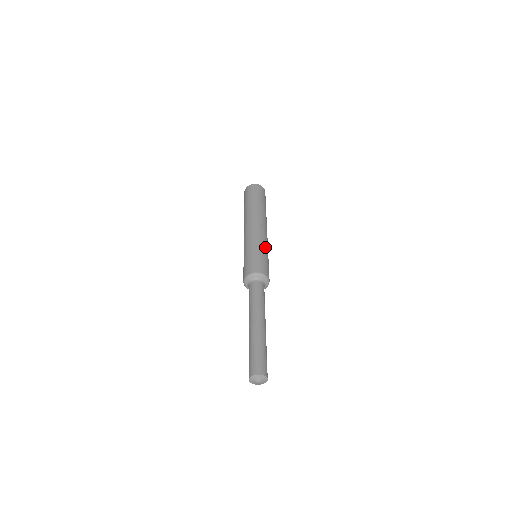
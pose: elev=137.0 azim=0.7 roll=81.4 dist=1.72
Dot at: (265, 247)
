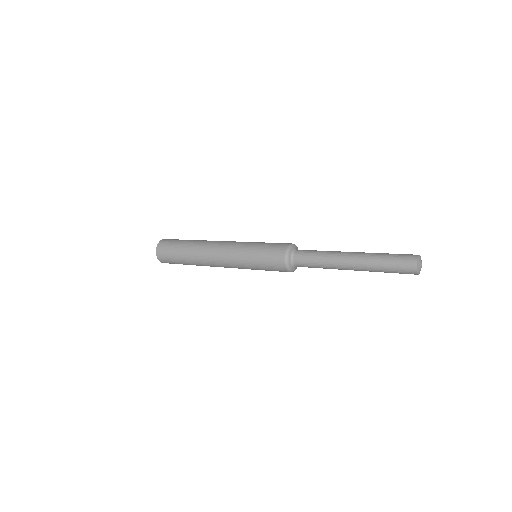
Dot at: occluded
